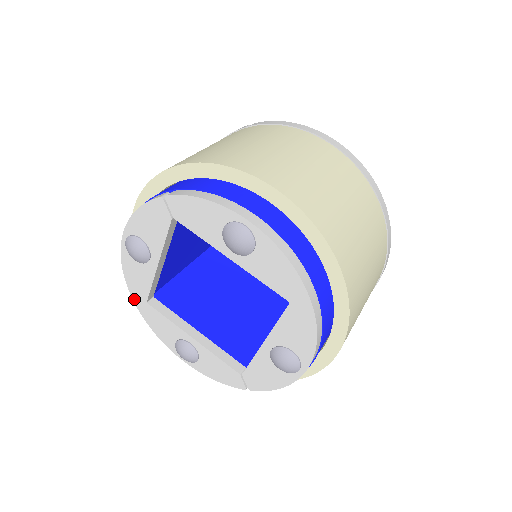
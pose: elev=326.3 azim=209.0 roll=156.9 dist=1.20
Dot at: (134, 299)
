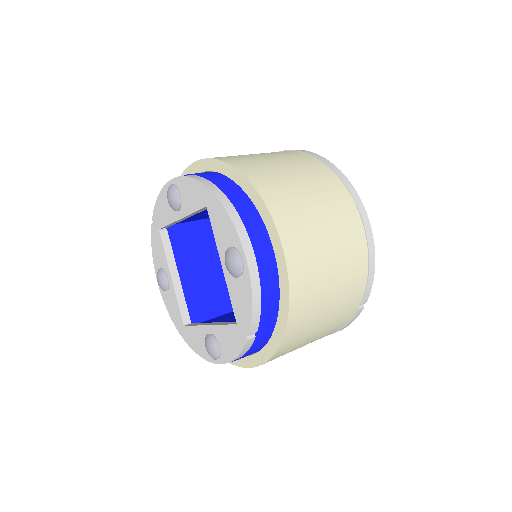
Dot at: (180, 333)
